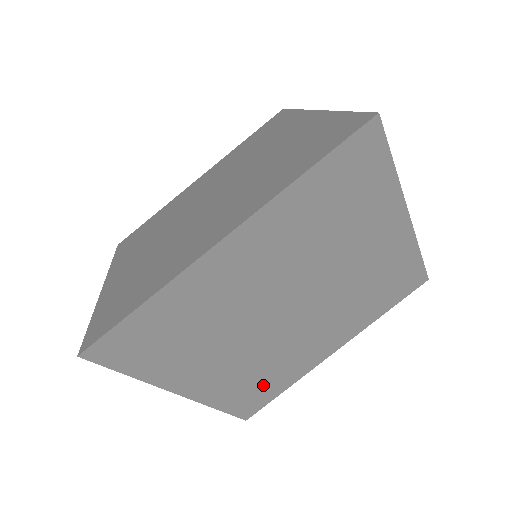
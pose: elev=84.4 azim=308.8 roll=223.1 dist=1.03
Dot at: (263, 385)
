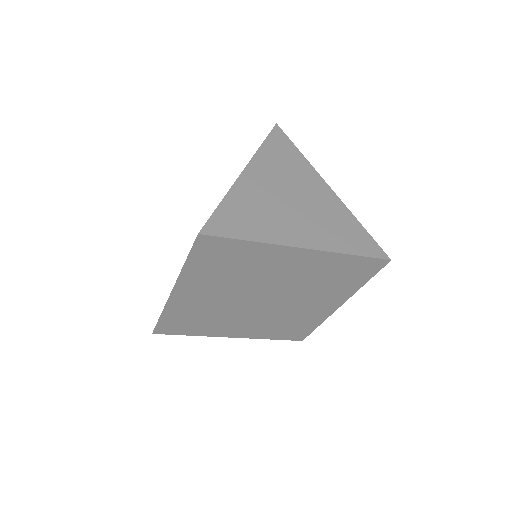
Dot at: (291, 327)
